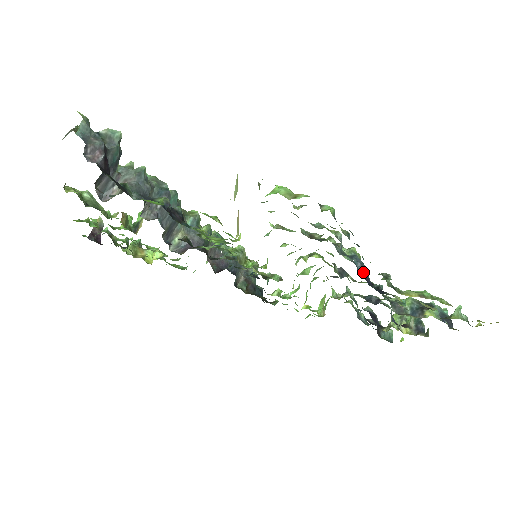
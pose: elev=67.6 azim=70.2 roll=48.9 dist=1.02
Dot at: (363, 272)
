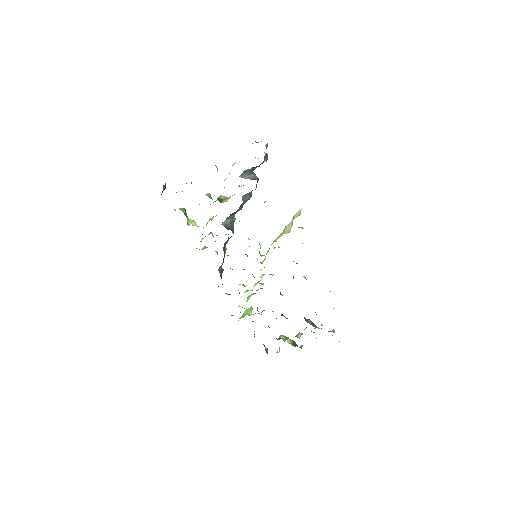
Dot at: occluded
